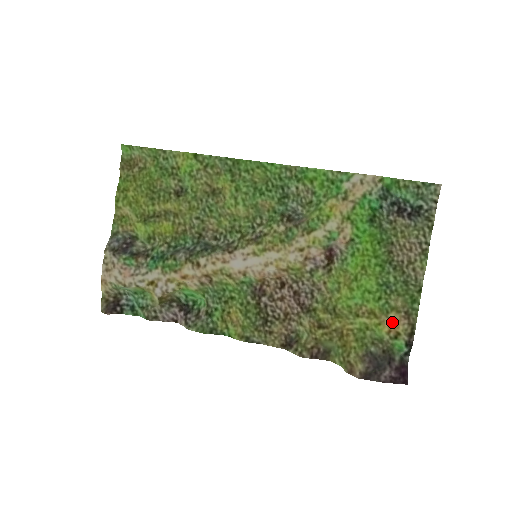
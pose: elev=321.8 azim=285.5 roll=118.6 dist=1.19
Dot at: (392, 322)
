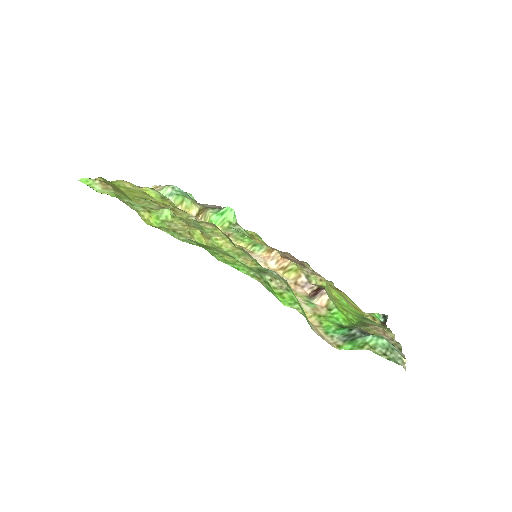
Dot at: occluded
